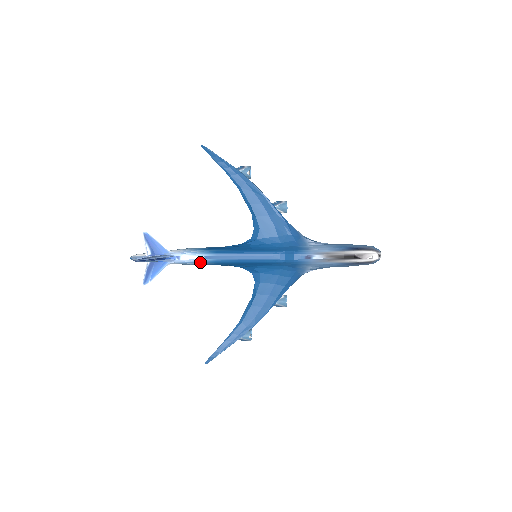
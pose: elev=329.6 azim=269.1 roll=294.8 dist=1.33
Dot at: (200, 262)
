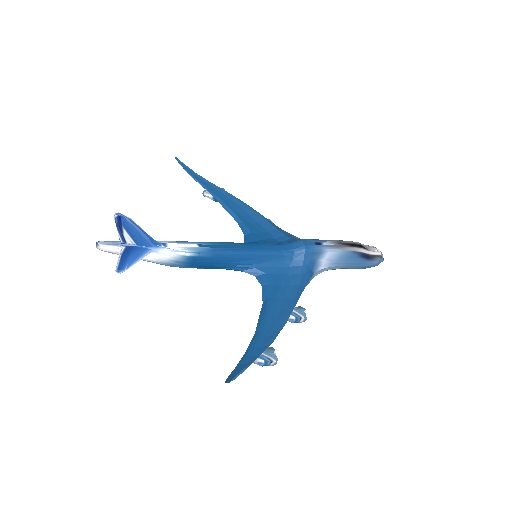
Dot at: (193, 251)
